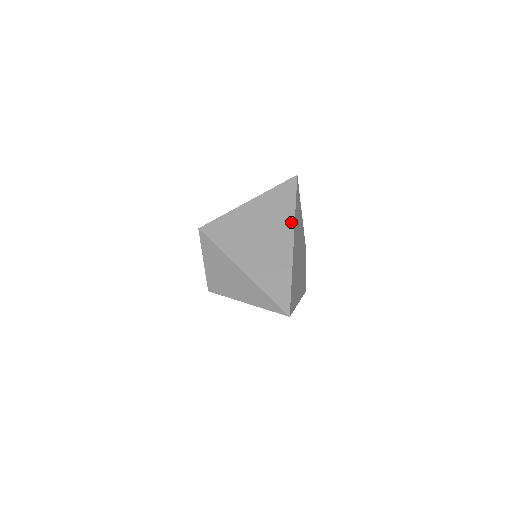
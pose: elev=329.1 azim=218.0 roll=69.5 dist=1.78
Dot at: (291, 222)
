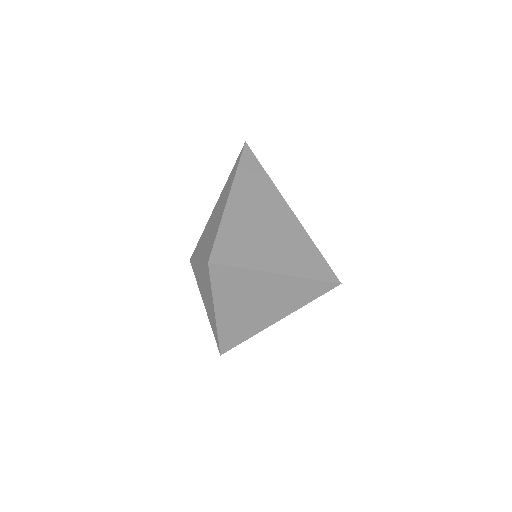
Dot at: (288, 312)
